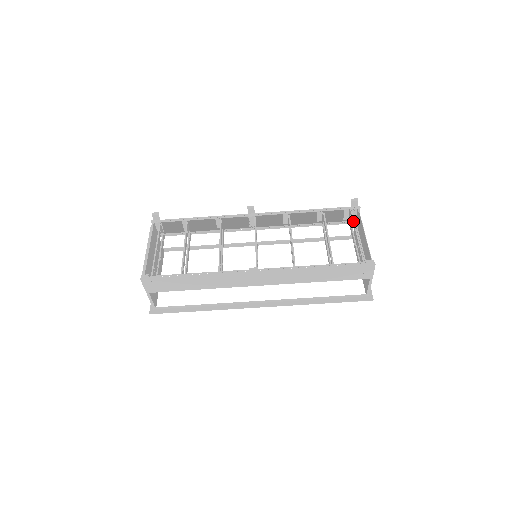
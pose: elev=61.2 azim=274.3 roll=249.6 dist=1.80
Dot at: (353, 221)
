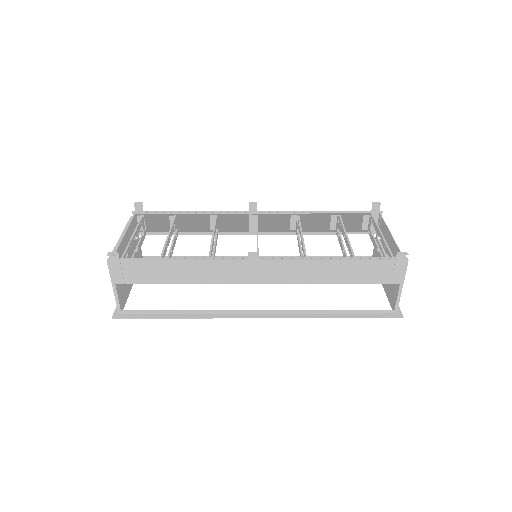
Dot at: (375, 223)
